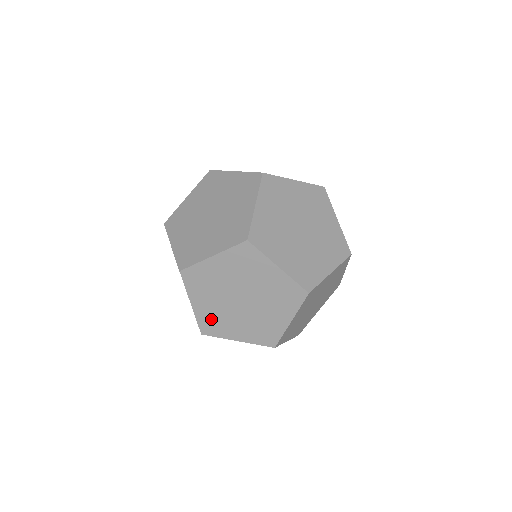
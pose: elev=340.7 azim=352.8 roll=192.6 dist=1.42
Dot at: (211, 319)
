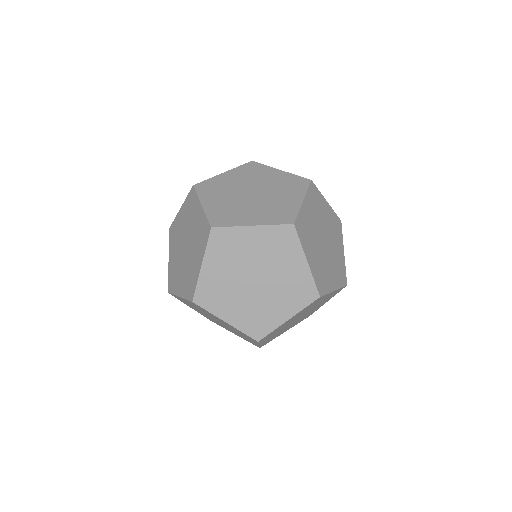
Dot at: (173, 273)
